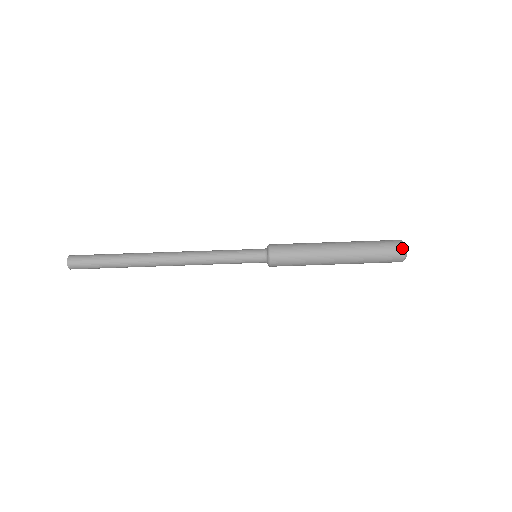
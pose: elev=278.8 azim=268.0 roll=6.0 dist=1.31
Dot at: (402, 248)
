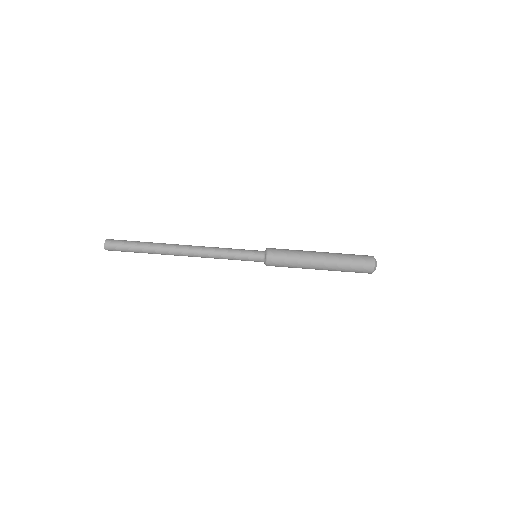
Dot at: (372, 259)
